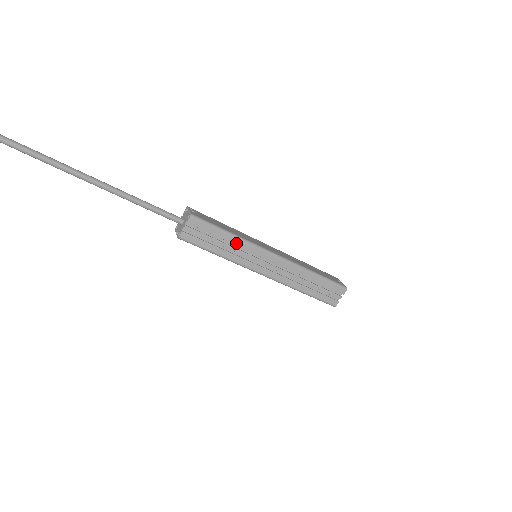
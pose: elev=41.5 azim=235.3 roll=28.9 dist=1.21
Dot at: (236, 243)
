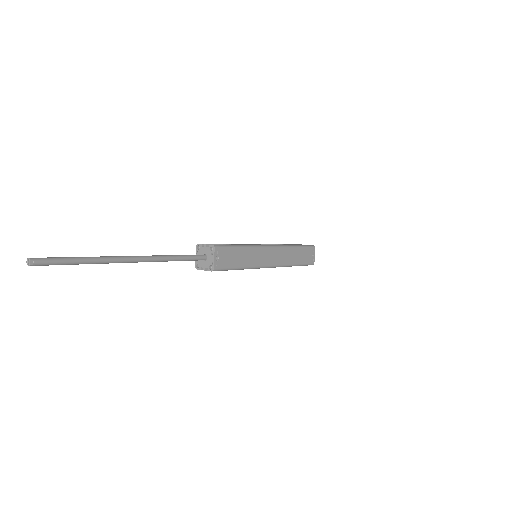
Dot at: (242, 269)
